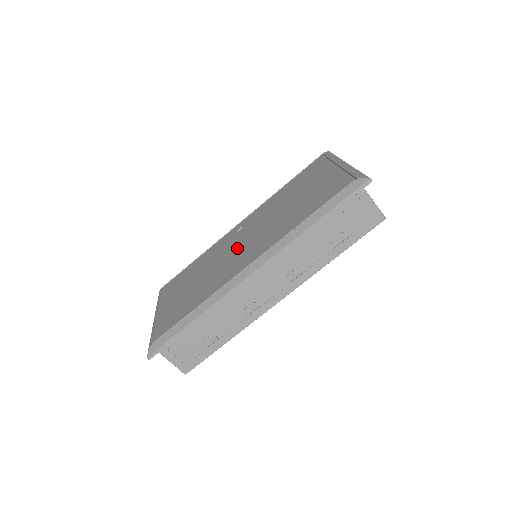
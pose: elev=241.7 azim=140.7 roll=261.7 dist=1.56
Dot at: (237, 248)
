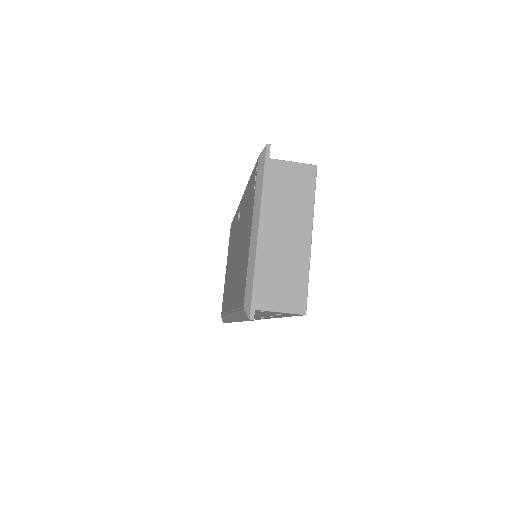
Dot at: (234, 260)
